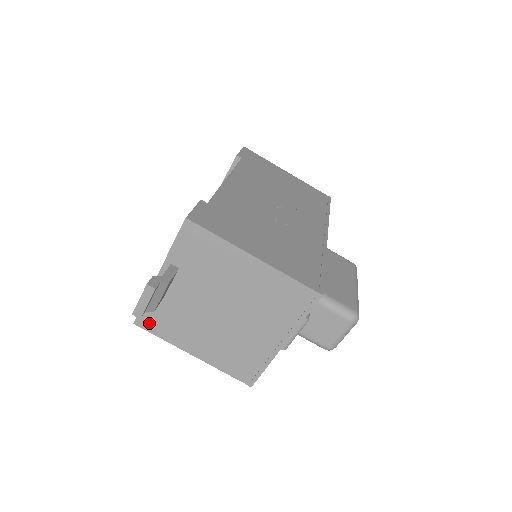
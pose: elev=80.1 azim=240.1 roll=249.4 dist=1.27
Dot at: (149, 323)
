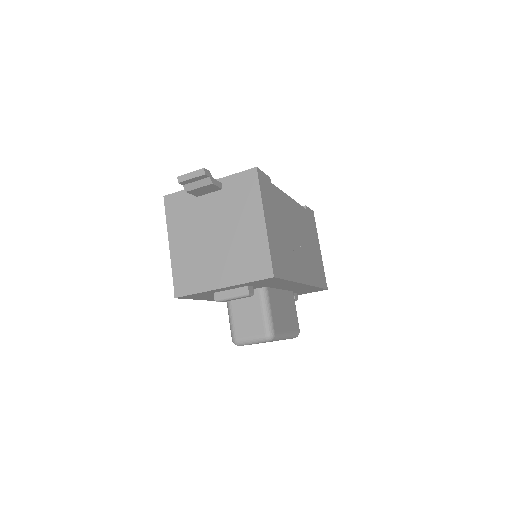
Dot at: (171, 204)
